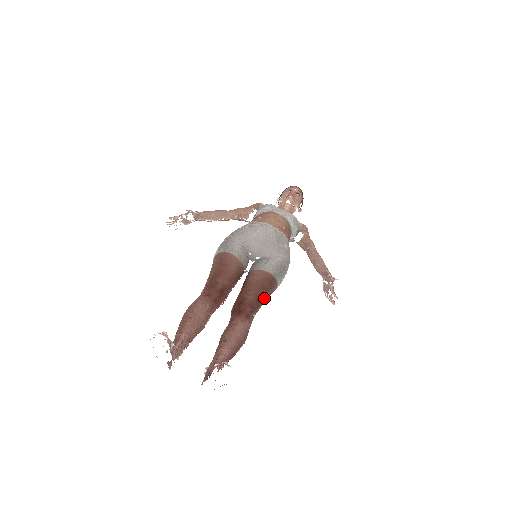
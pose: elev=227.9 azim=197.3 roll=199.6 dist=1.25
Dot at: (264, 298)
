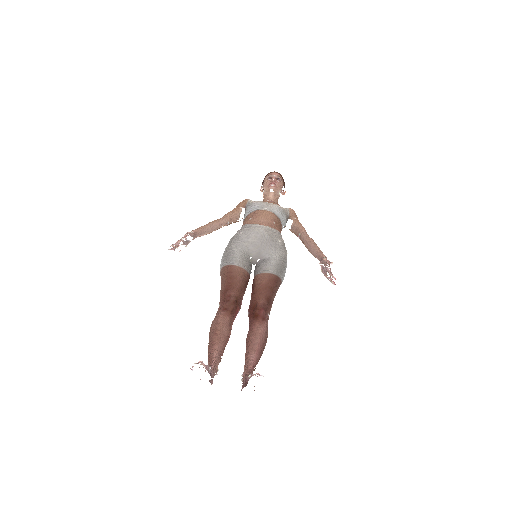
Dot at: (273, 297)
